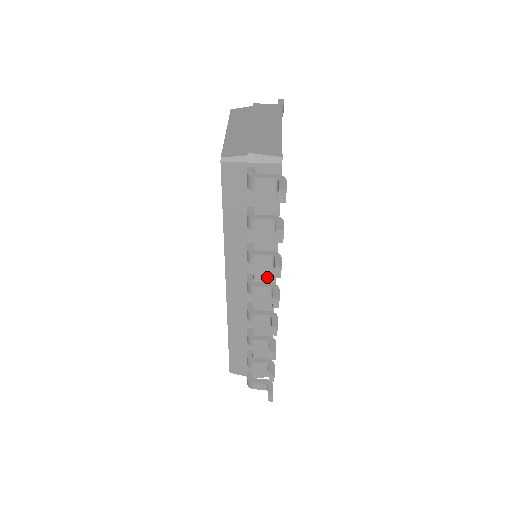
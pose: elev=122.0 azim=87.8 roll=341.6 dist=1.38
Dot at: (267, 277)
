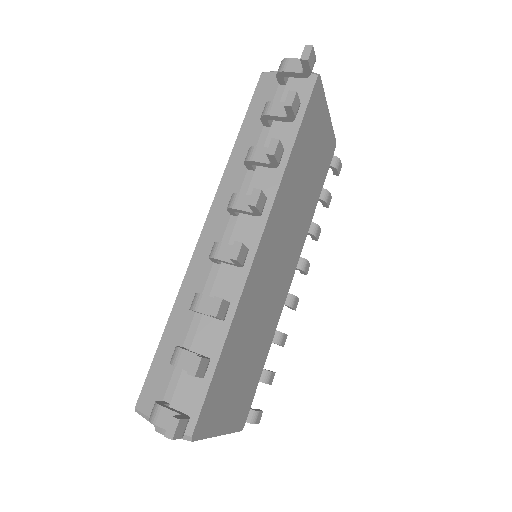
Dot at: occluded
